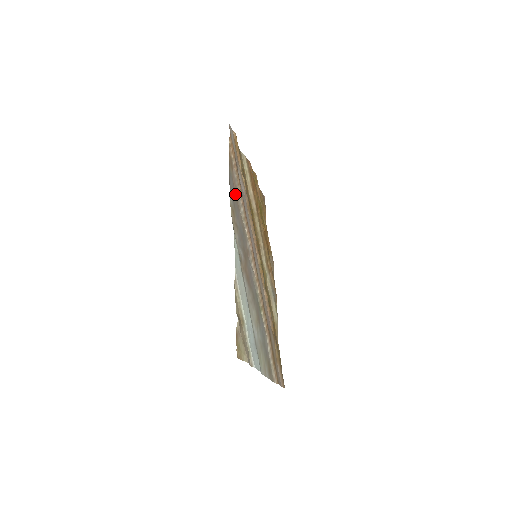
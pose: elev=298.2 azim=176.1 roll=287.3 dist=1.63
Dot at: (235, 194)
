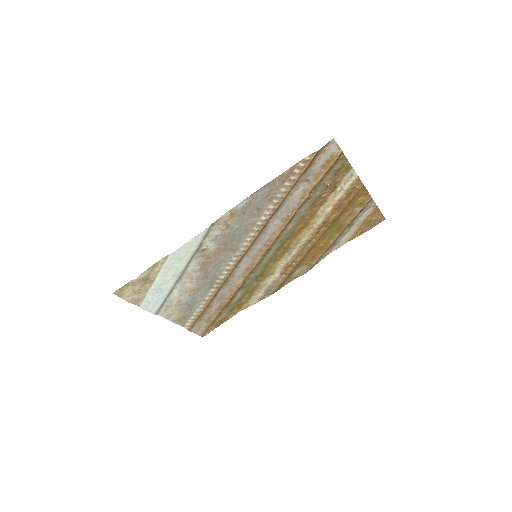
Dot at: (262, 203)
